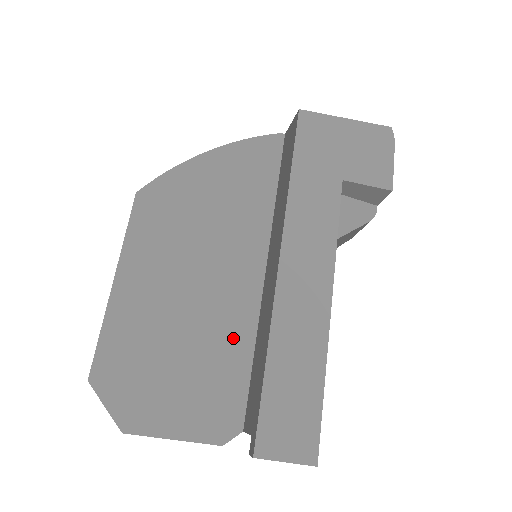
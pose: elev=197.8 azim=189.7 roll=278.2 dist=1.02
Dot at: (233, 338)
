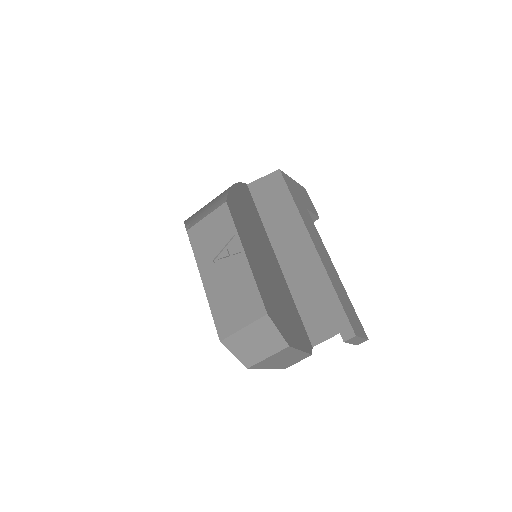
Dot at: (288, 296)
